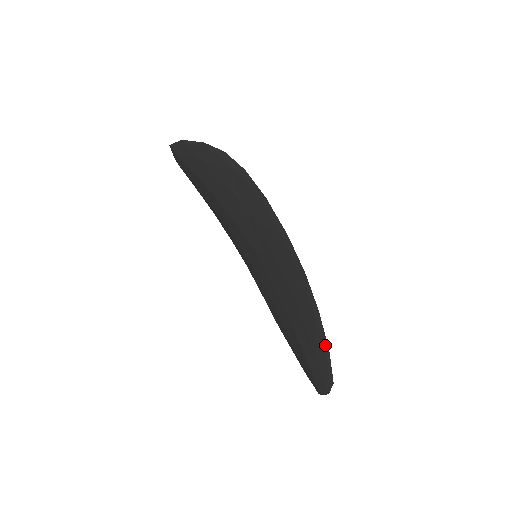
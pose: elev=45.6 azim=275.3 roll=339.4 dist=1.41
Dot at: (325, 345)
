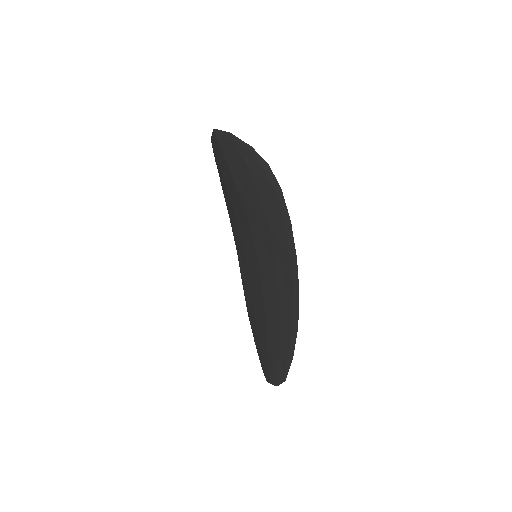
Dot at: (291, 352)
